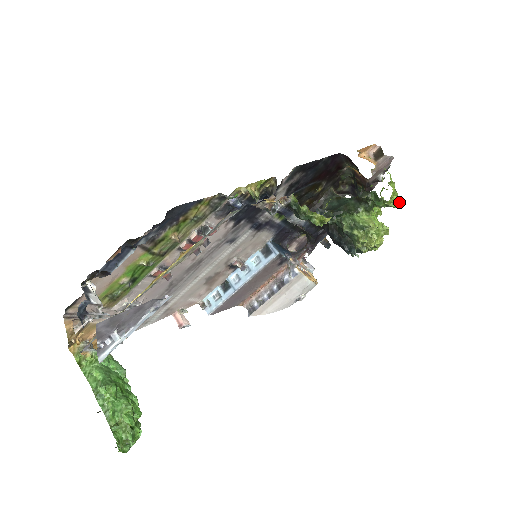
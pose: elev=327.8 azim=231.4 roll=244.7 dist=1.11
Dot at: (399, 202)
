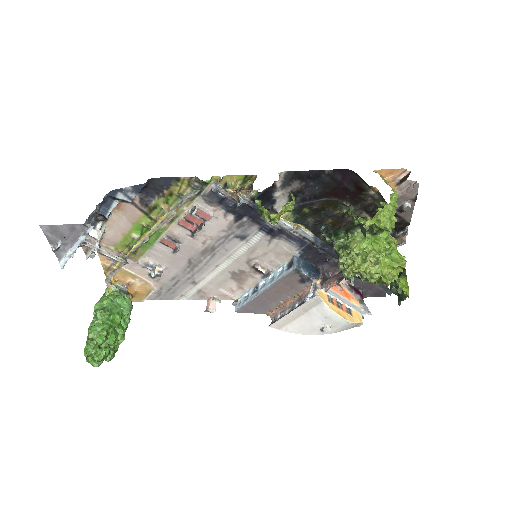
Dot at: (388, 226)
